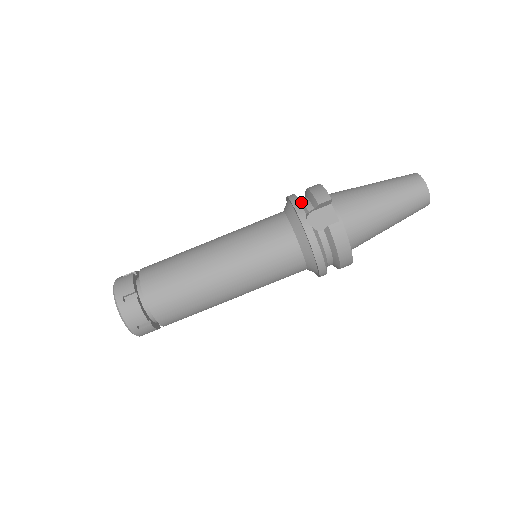
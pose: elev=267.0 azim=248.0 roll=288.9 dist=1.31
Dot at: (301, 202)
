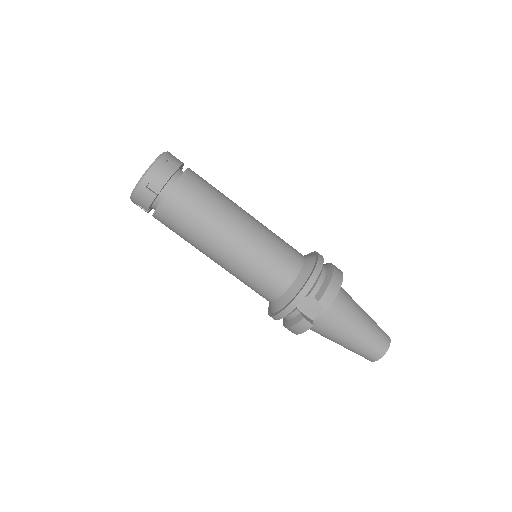
Dot at: (315, 284)
